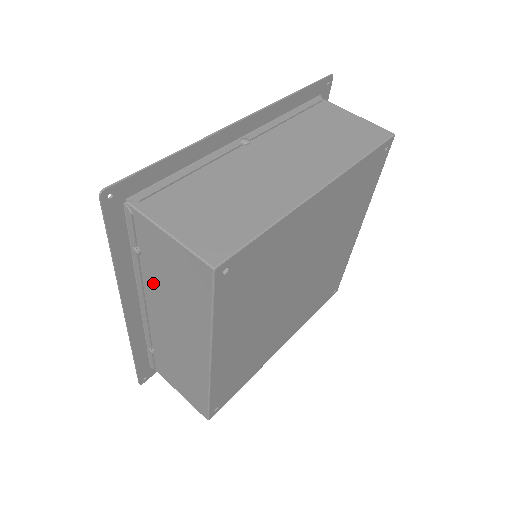
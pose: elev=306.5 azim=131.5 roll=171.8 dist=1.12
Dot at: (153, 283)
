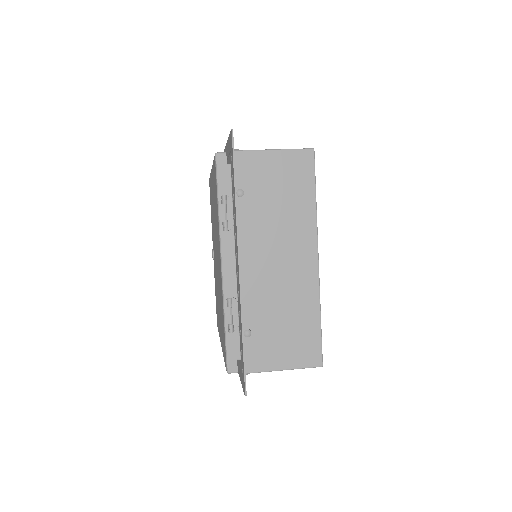
Dot at: (256, 219)
